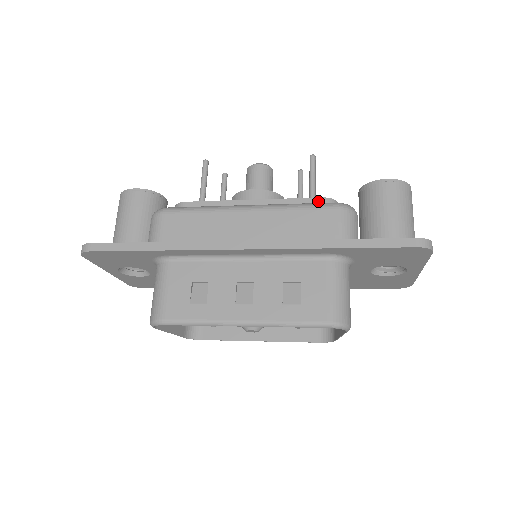
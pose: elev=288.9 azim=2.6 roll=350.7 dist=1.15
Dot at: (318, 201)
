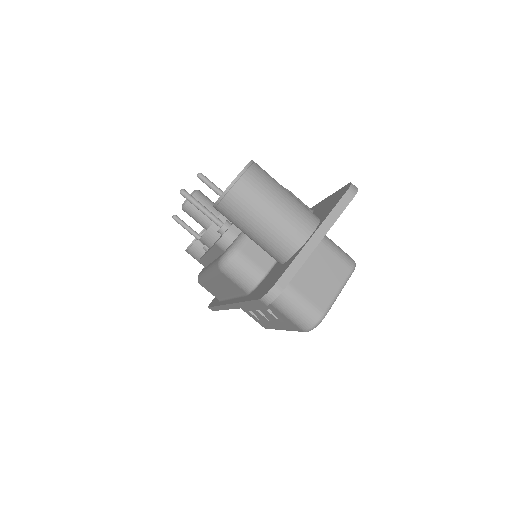
Dot at: (217, 247)
